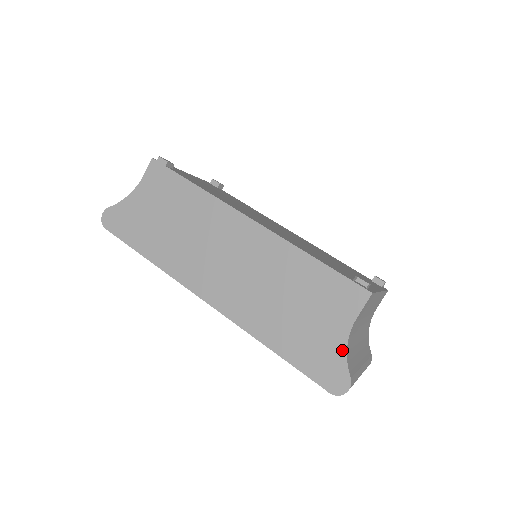
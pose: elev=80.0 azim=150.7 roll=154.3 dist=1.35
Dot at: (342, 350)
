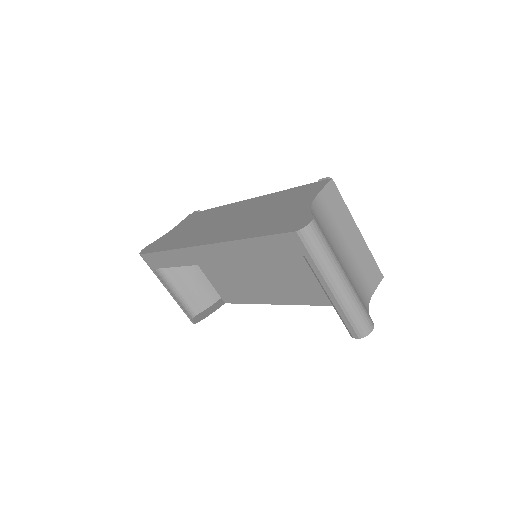
Dot at: (307, 209)
